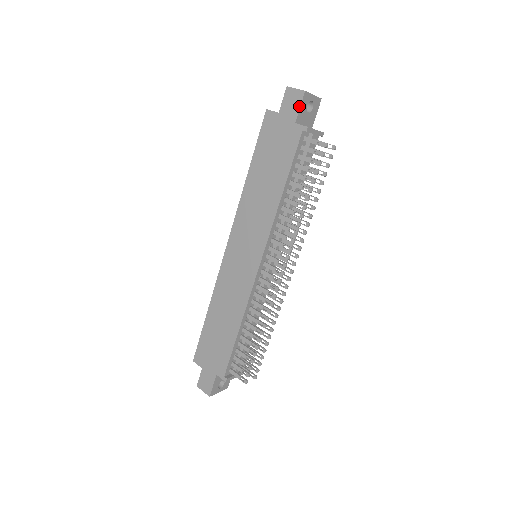
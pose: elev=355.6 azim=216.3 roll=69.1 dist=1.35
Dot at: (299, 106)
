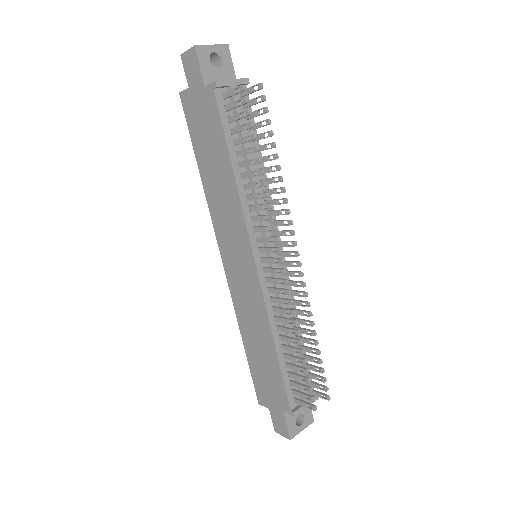
Dot at: (198, 66)
